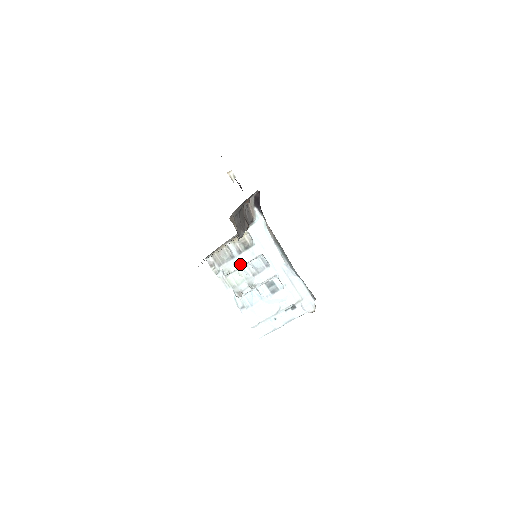
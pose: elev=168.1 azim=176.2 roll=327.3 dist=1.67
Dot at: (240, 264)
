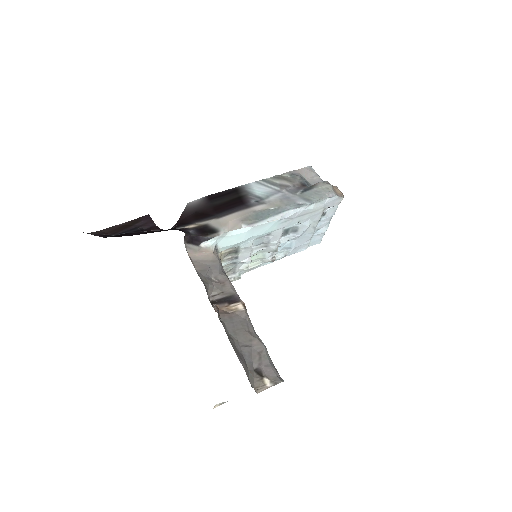
Dot at: (248, 260)
